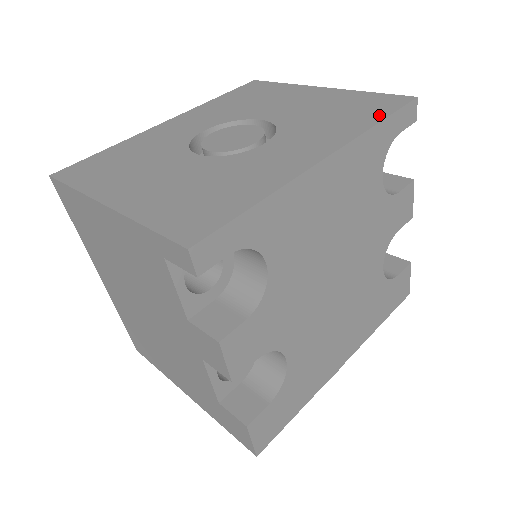
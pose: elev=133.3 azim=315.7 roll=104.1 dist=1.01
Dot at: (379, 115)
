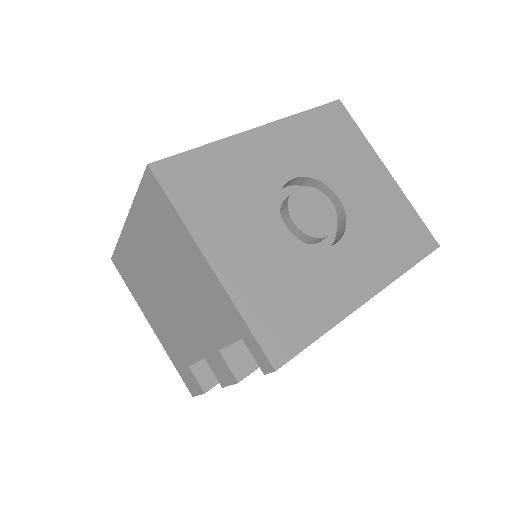
Dot at: (413, 257)
